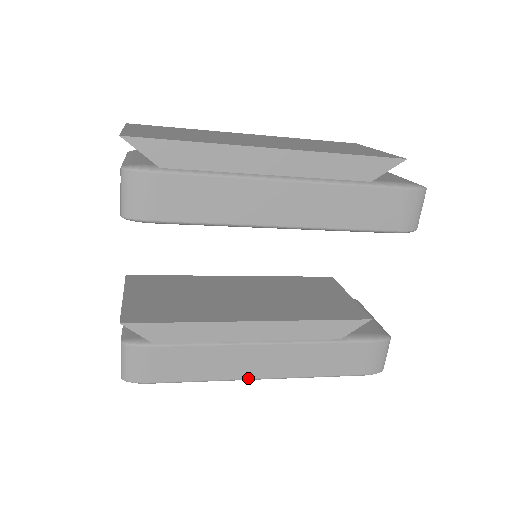
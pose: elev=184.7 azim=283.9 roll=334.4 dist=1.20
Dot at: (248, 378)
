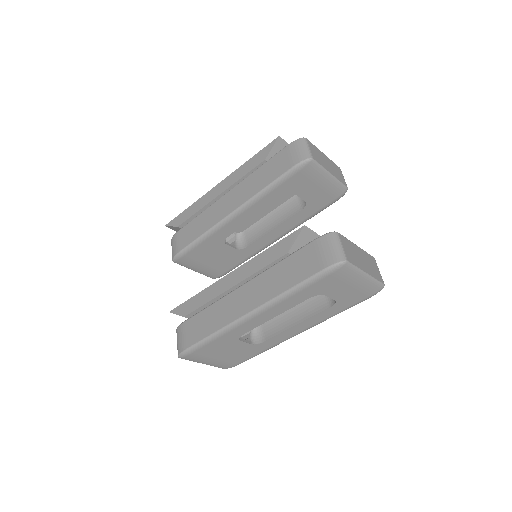
Dot at: (238, 318)
